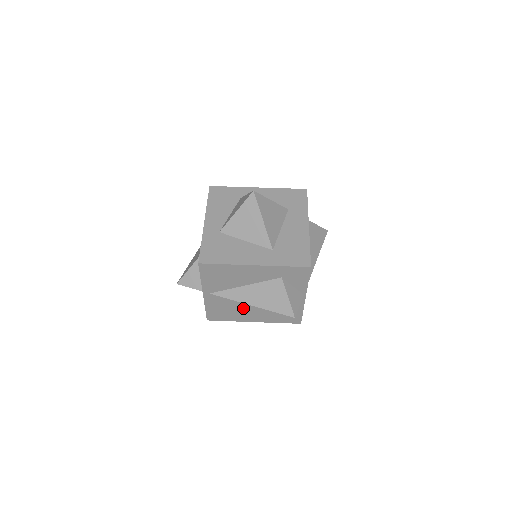
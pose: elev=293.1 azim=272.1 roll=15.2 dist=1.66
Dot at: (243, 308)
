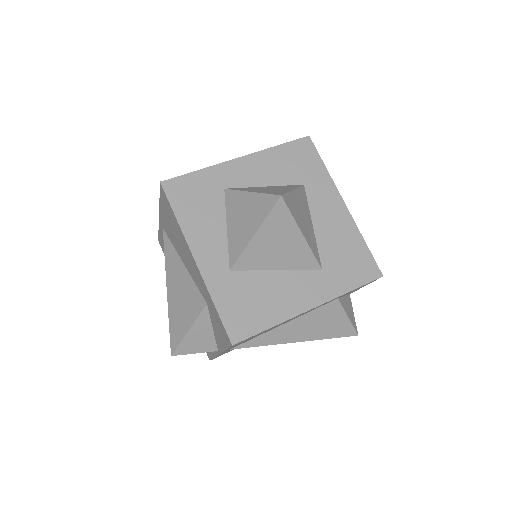
Dot at: occluded
